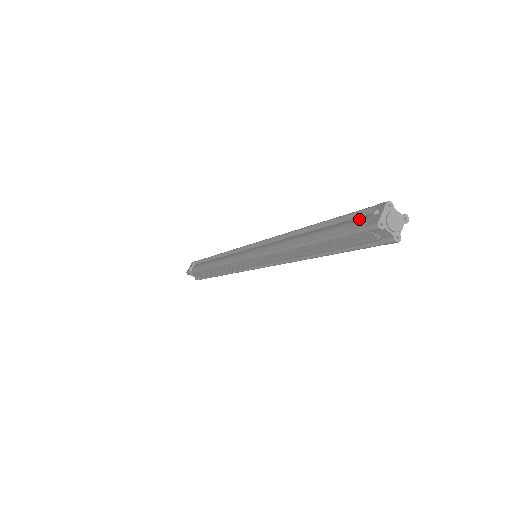
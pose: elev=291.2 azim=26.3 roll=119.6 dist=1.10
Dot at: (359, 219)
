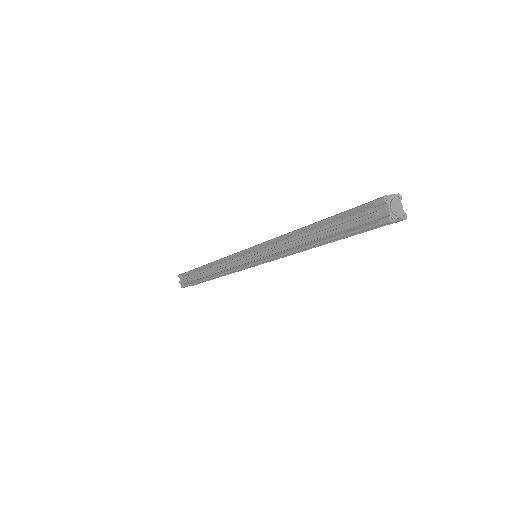
Dot at: occluded
